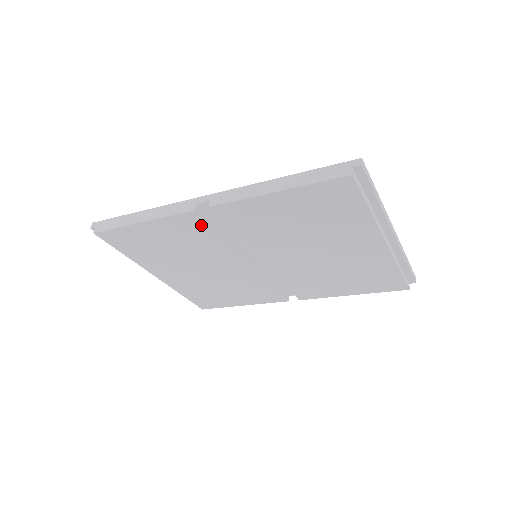
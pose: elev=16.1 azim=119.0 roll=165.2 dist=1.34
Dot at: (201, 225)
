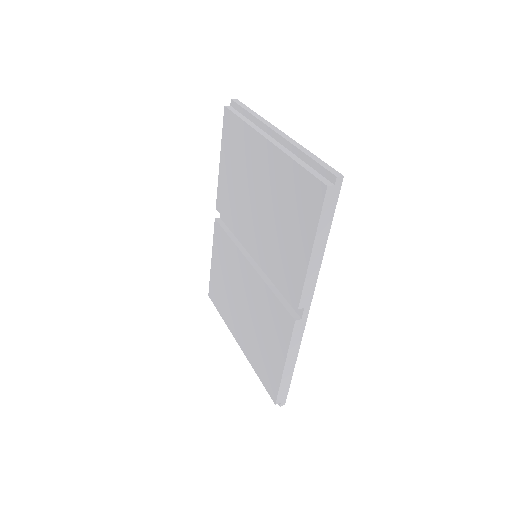
Dot at: (221, 233)
